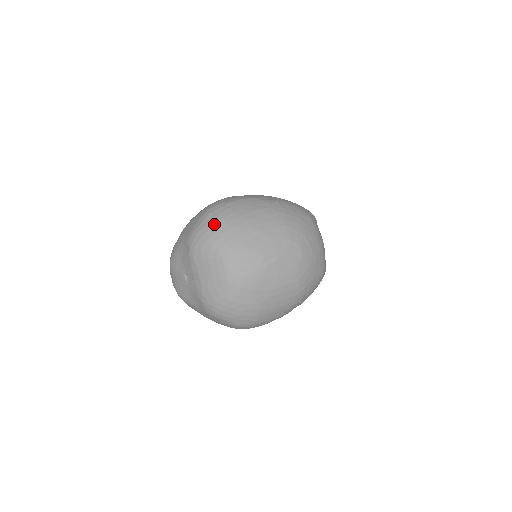
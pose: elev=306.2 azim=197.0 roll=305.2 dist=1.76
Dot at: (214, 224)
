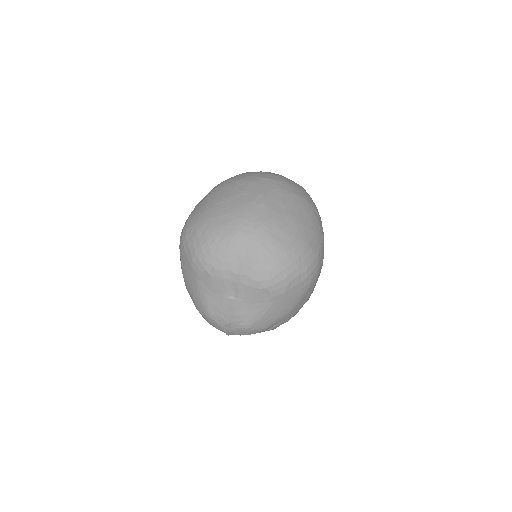
Dot at: (197, 232)
